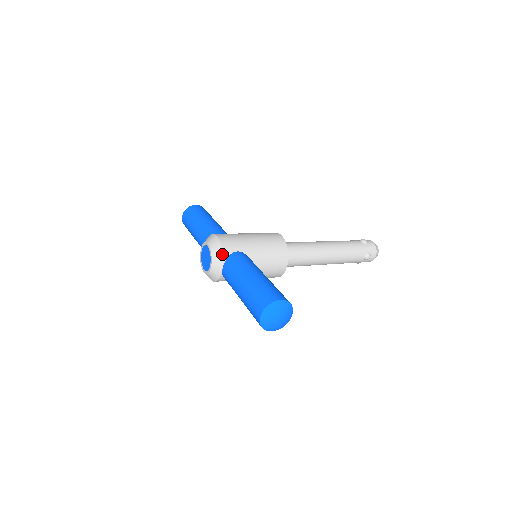
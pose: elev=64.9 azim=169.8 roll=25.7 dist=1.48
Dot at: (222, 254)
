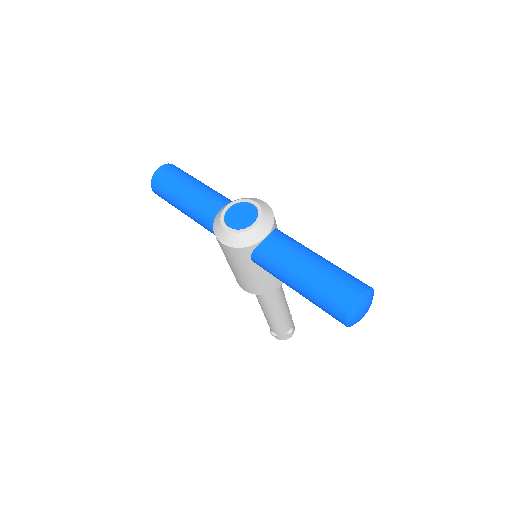
Dot at: (274, 221)
